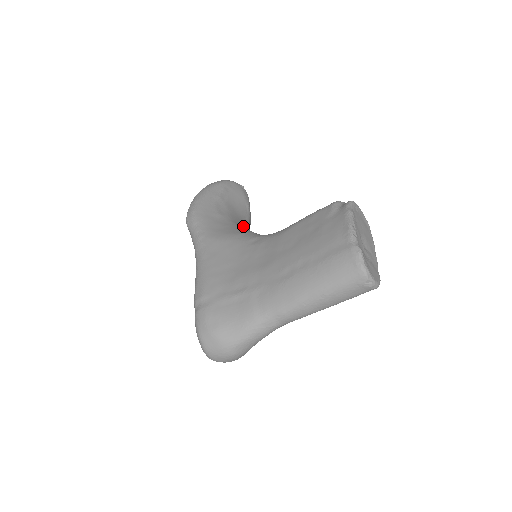
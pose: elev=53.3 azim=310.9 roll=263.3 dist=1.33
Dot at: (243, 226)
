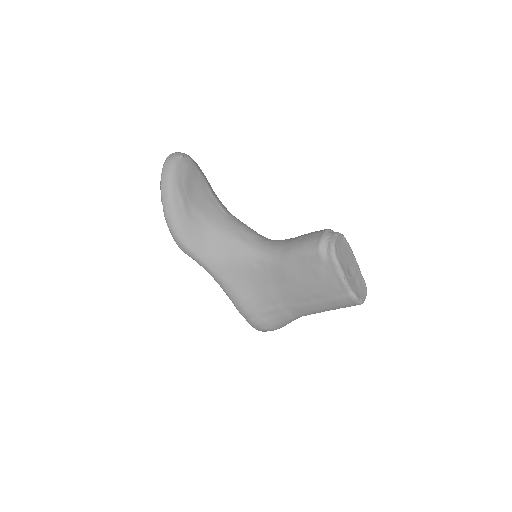
Dot at: (221, 218)
